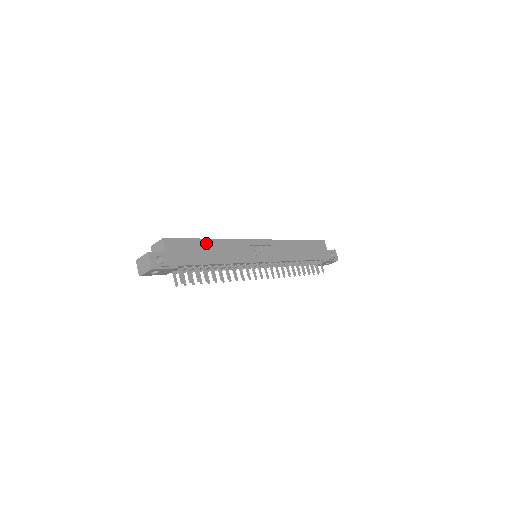
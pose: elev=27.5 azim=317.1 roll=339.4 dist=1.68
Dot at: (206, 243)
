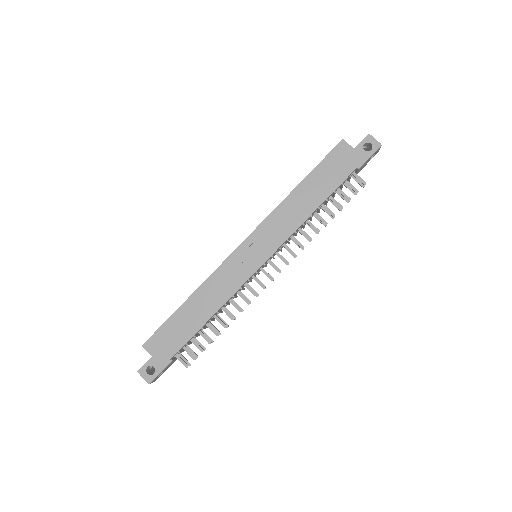
Dot at: (184, 309)
